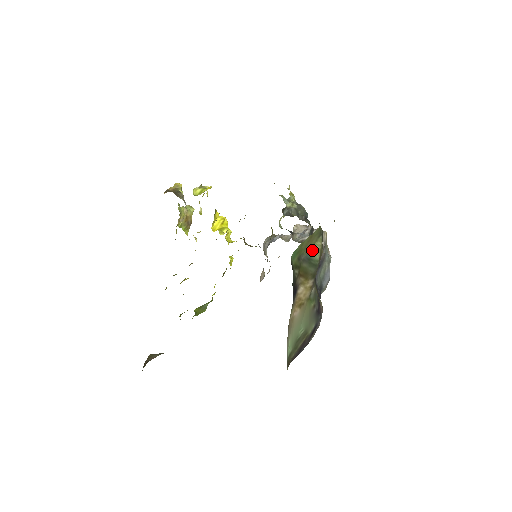
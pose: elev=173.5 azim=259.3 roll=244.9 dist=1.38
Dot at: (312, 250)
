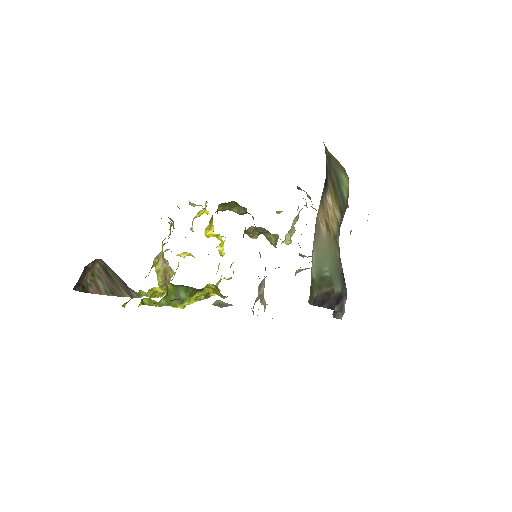
Dot at: (340, 176)
